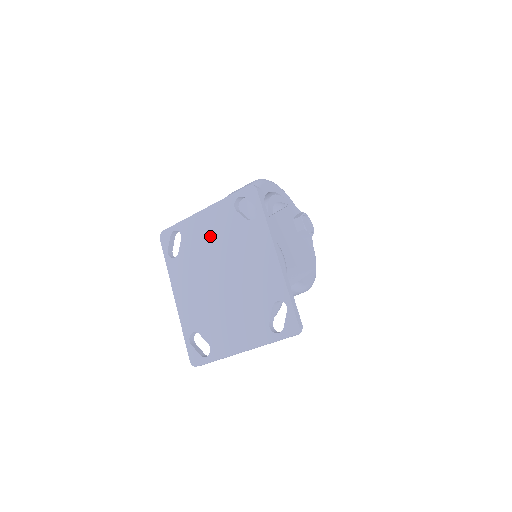
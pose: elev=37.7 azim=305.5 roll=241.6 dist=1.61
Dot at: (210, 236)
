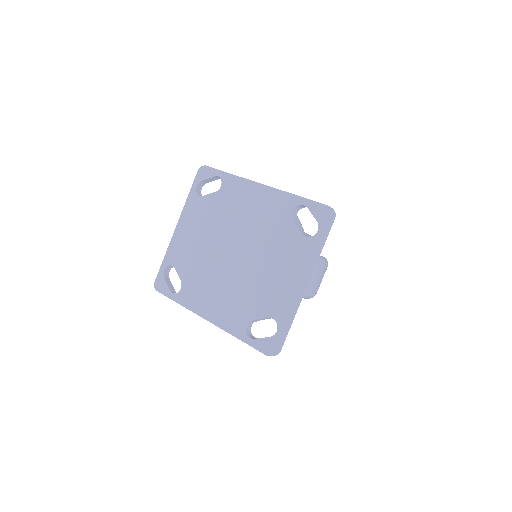
Dot at: (197, 237)
